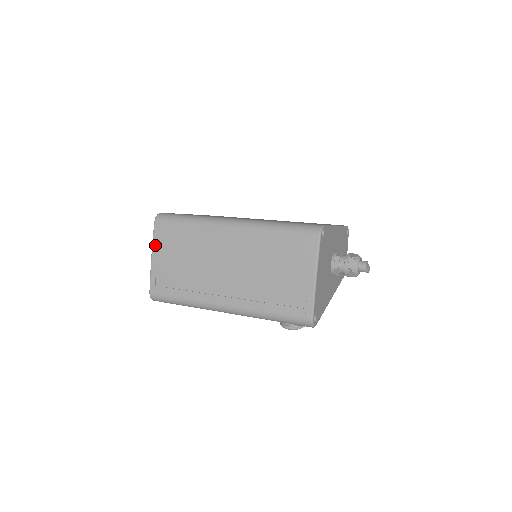
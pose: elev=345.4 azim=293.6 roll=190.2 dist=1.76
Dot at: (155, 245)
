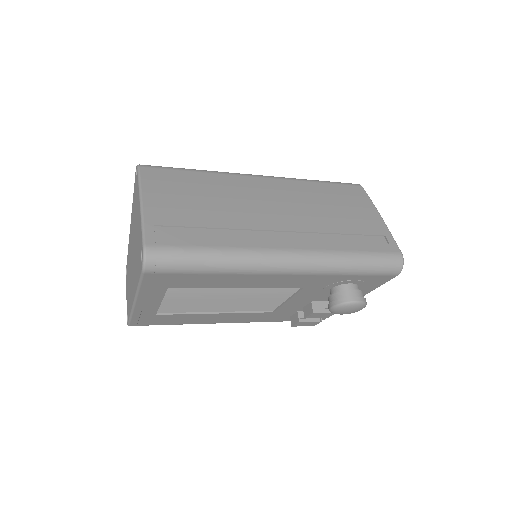
Dot at: (146, 188)
